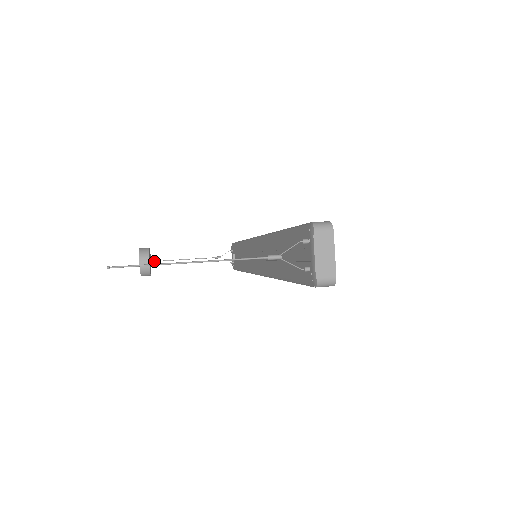
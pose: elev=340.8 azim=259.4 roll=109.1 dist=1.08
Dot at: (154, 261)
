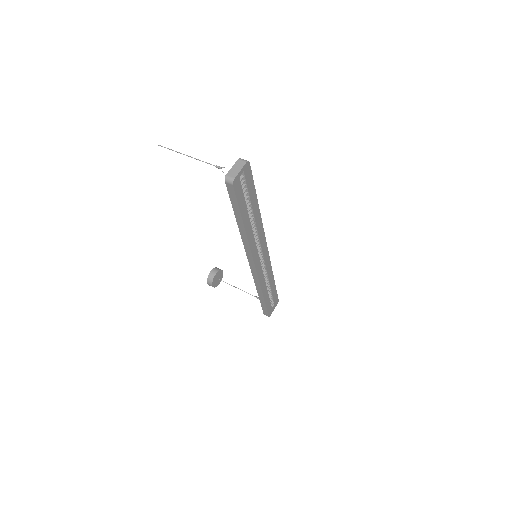
Dot at: occluded
